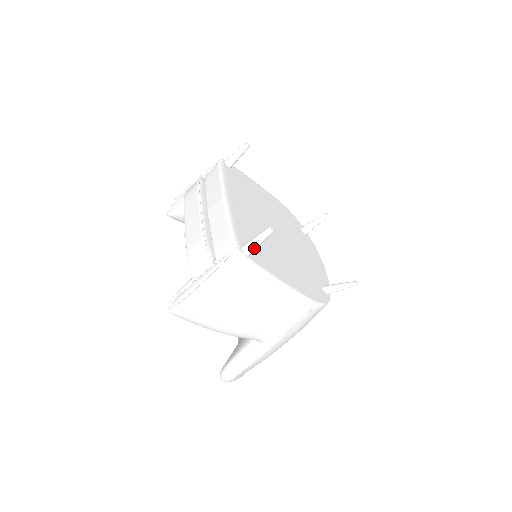
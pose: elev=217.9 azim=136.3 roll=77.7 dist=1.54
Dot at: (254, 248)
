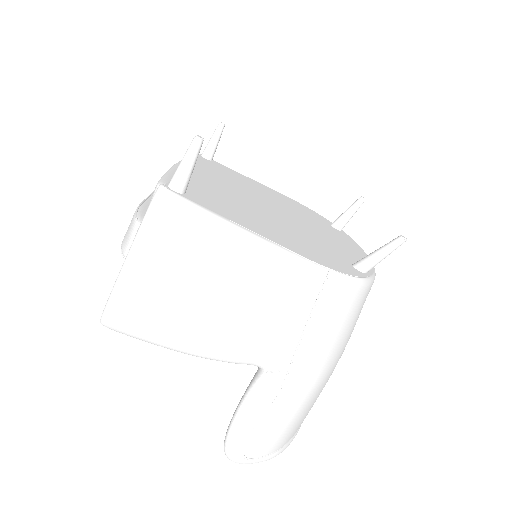
Dot at: (182, 176)
